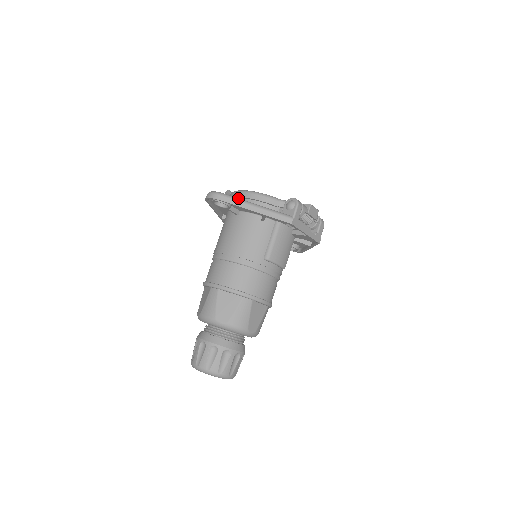
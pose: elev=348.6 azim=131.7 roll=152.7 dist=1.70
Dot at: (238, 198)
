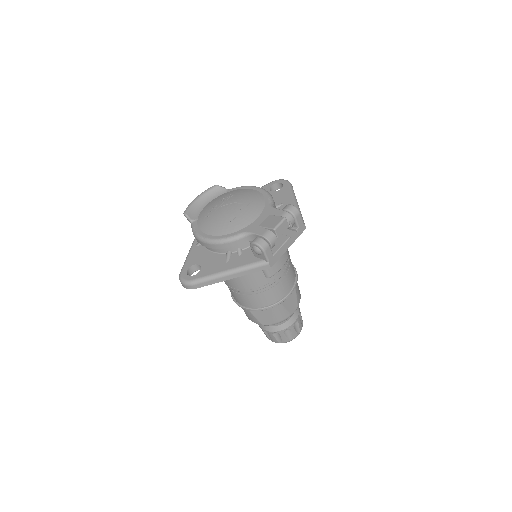
Dot at: (208, 277)
